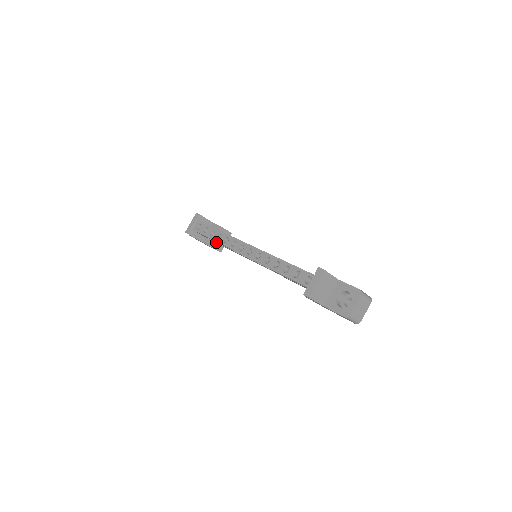
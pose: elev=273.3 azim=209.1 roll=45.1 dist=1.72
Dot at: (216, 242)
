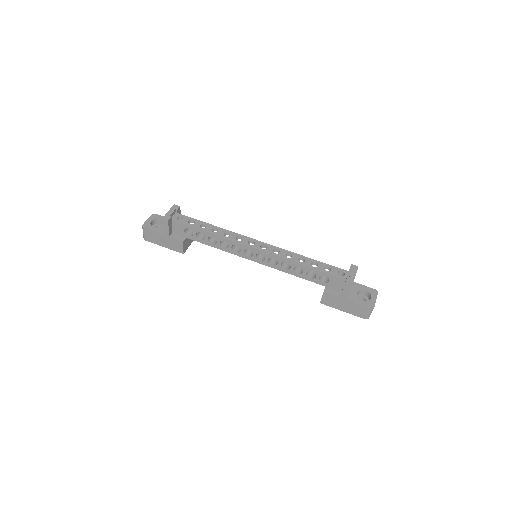
Dot at: (198, 238)
